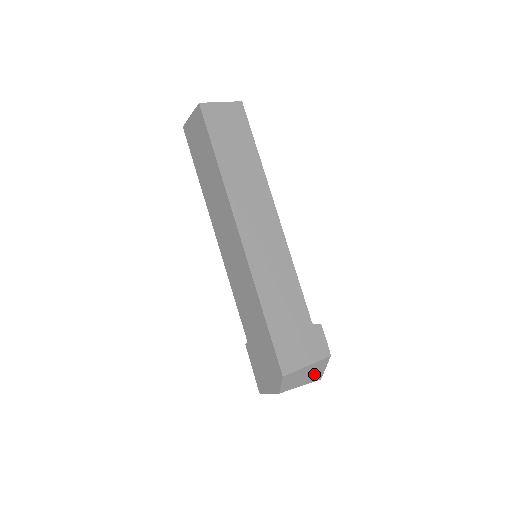
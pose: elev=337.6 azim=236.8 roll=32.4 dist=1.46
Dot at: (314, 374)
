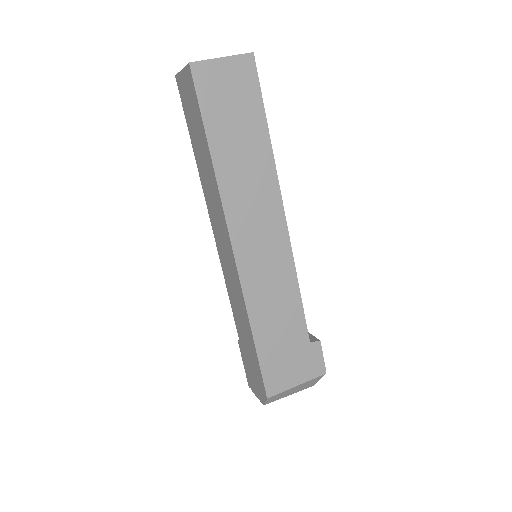
Dot at: (305, 386)
